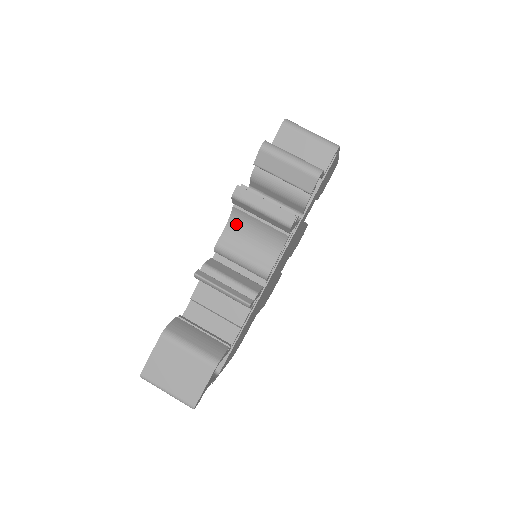
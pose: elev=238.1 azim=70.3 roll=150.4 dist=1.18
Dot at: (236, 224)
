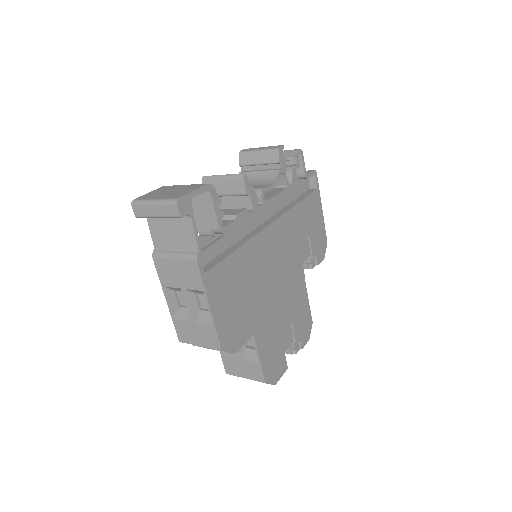
Dot at: occluded
